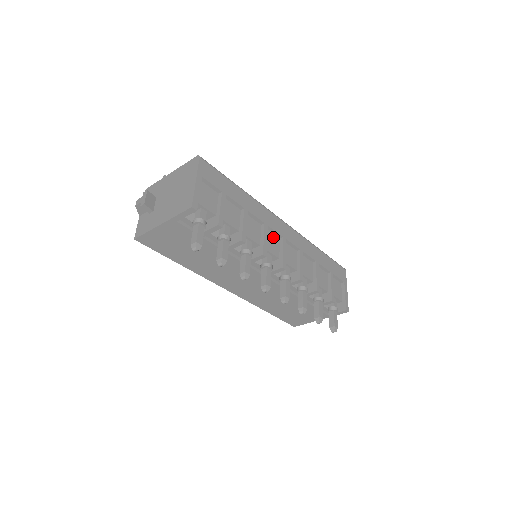
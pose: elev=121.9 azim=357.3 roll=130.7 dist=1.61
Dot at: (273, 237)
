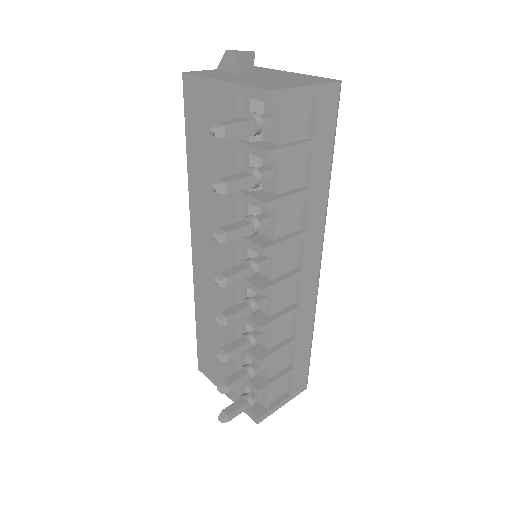
Dot at: (294, 256)
